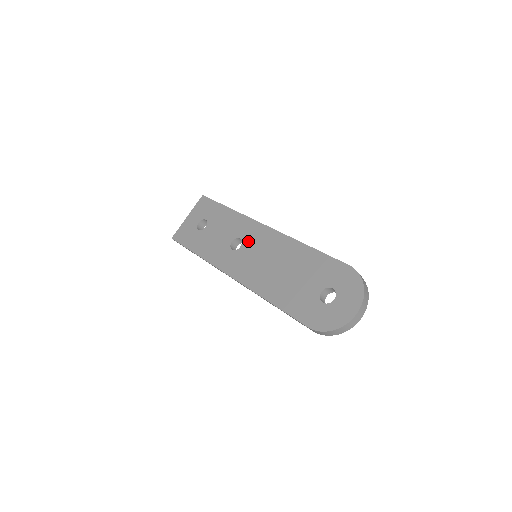
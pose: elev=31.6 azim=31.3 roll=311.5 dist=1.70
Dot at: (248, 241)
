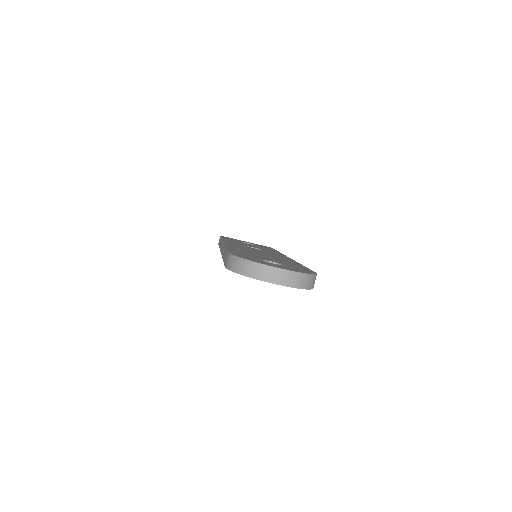
Dot at: occluded
